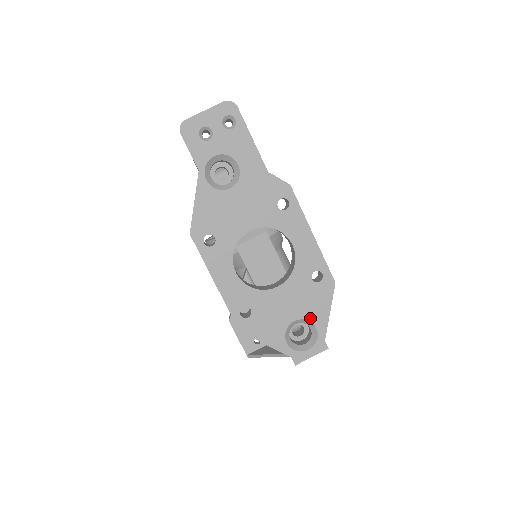
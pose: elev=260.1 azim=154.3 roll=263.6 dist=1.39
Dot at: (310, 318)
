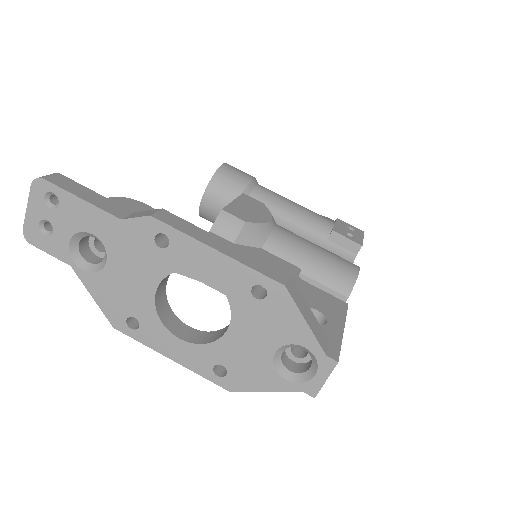
Dot at: (289, 341)
